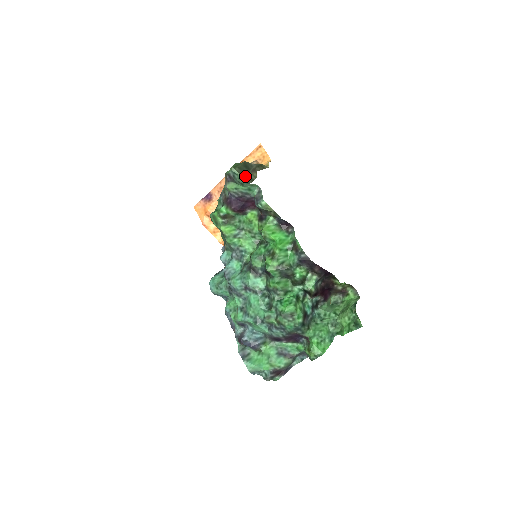
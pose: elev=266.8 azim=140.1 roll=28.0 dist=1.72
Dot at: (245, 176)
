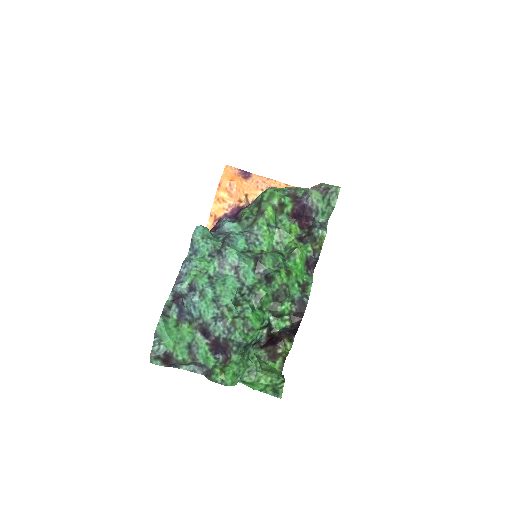
Dot at: occluded
